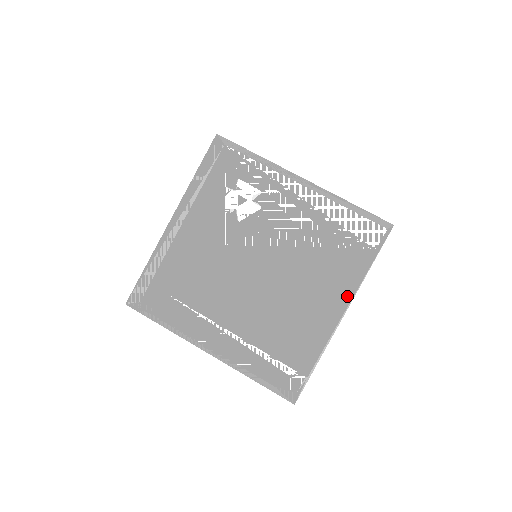
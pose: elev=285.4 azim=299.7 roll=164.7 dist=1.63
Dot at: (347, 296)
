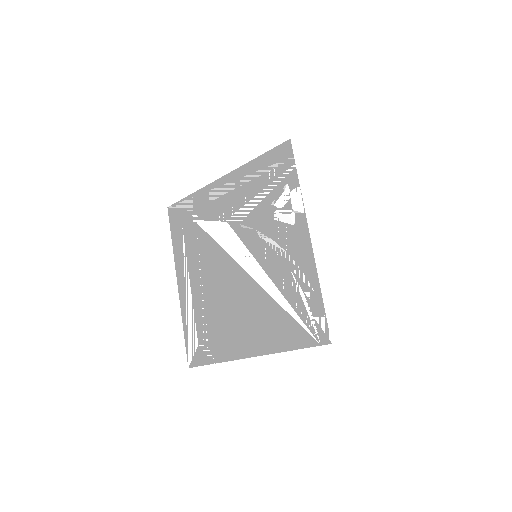
Dot at: (275, 349)
